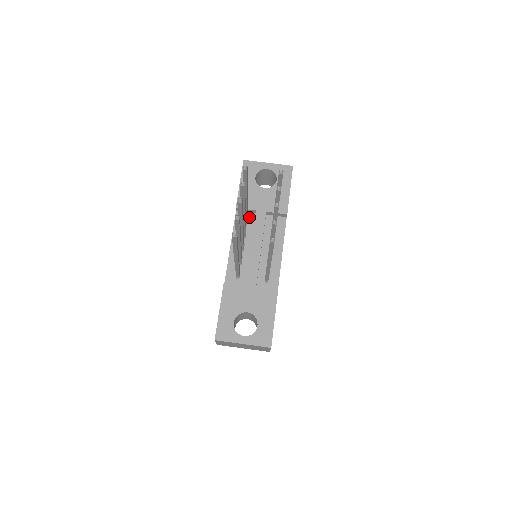
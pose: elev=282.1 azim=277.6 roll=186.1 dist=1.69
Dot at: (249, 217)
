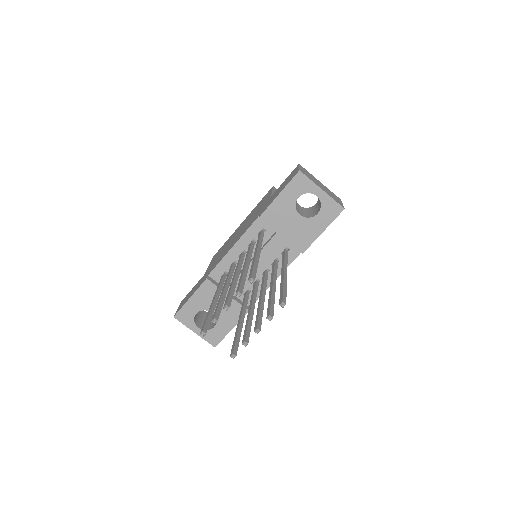
Dot at: (267, 230)
